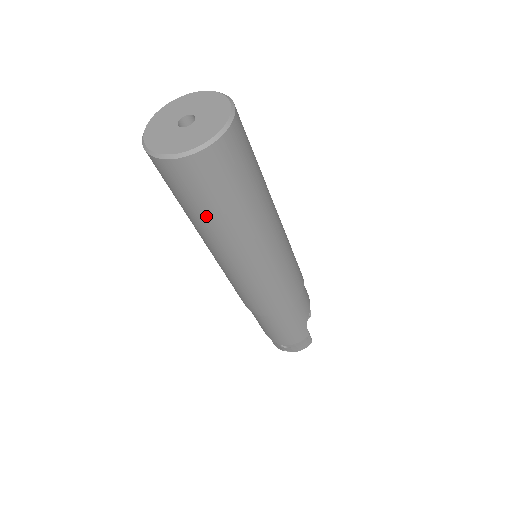
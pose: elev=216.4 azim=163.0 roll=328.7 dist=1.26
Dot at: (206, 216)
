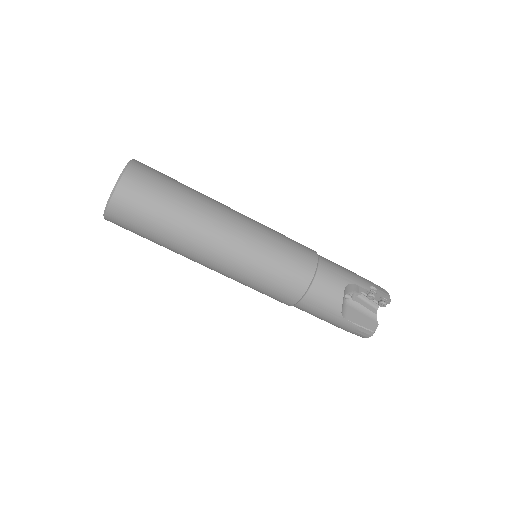
Dot at: occluded
